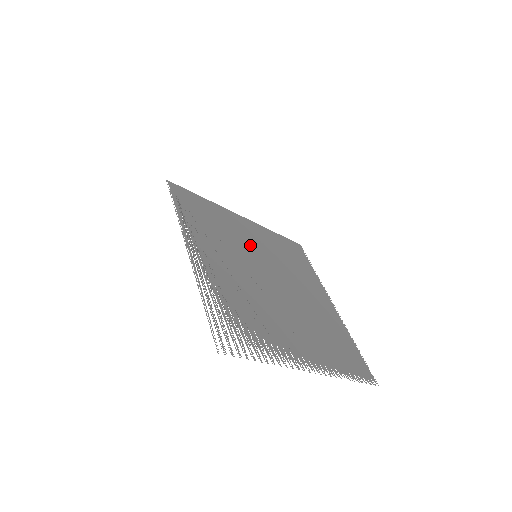
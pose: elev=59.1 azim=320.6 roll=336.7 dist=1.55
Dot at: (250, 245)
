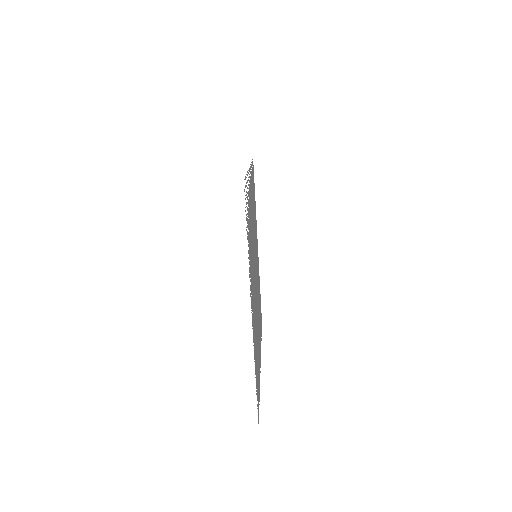
Dot at: (256, 250)
